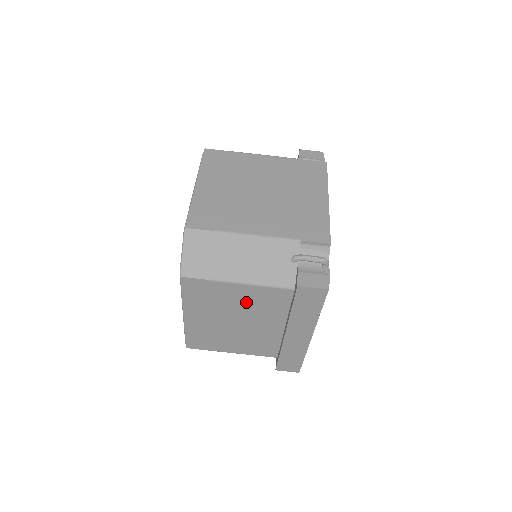
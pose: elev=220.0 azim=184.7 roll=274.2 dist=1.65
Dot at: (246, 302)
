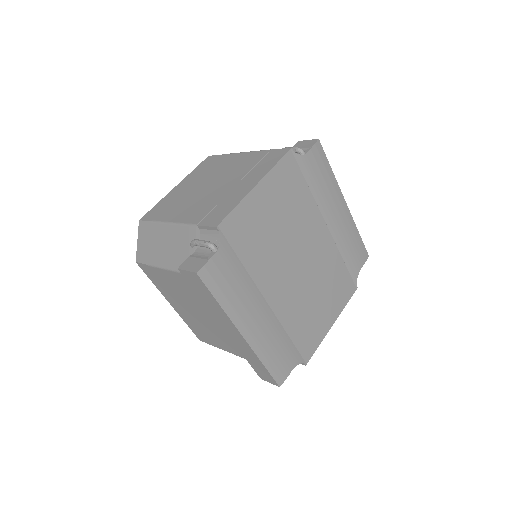
Dot at: (183, 290)
